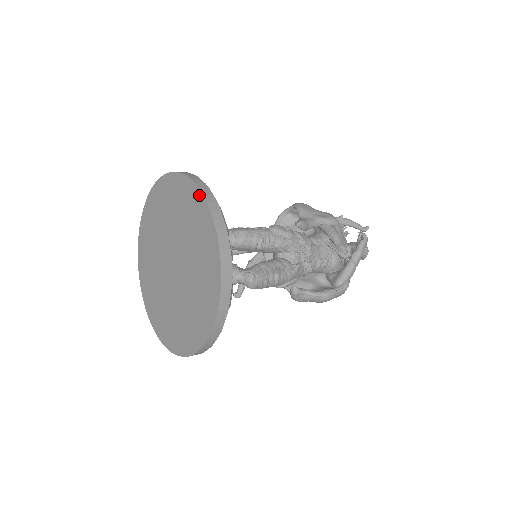
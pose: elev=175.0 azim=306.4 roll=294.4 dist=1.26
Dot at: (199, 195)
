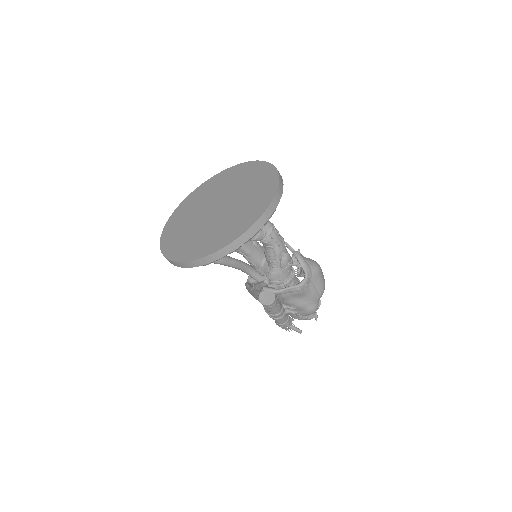
Dot at: (210, 180)
